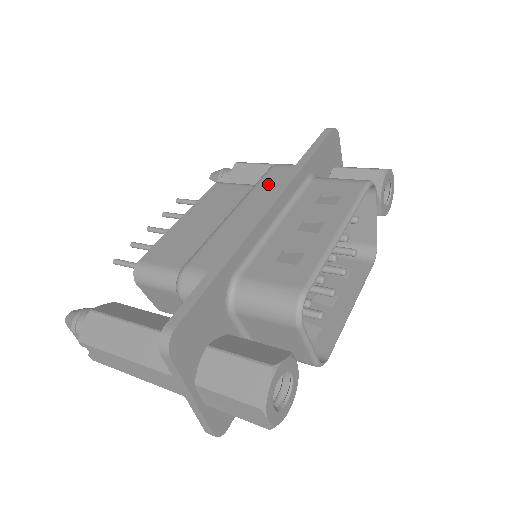
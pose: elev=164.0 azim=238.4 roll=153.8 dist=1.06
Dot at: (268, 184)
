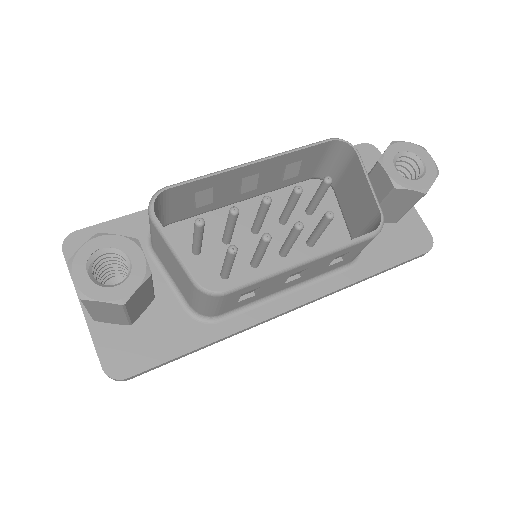
Dot at: occluded
